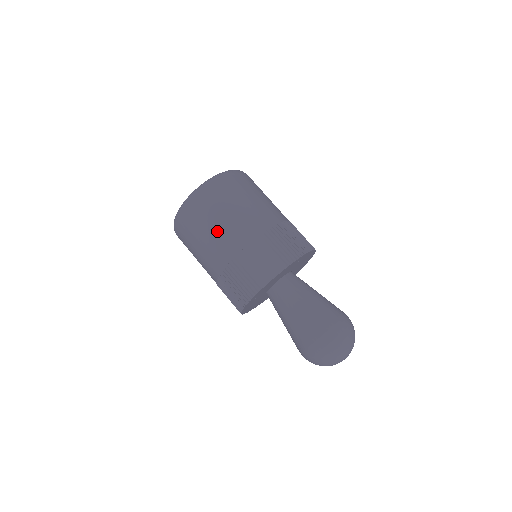
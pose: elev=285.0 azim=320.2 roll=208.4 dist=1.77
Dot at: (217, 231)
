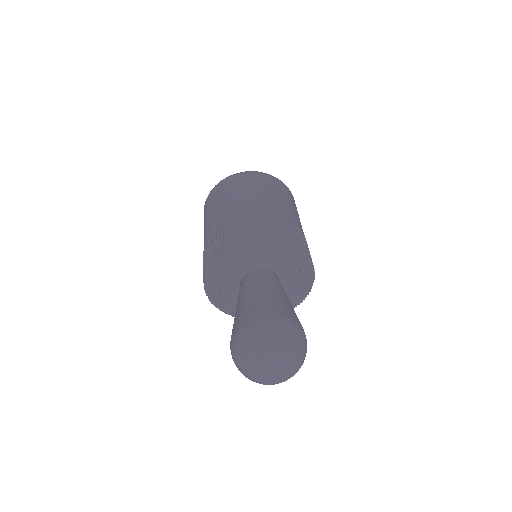
Dot at: (221, 204)
